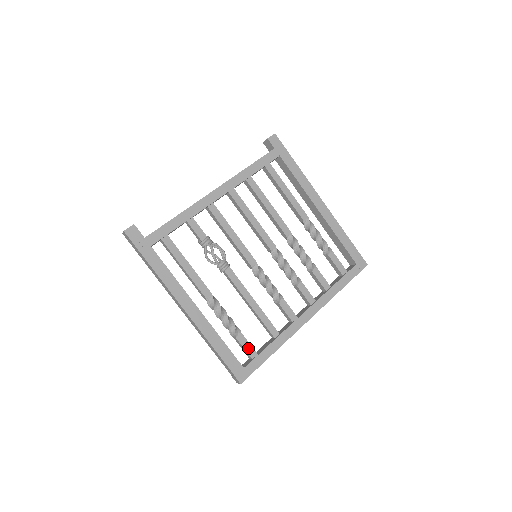
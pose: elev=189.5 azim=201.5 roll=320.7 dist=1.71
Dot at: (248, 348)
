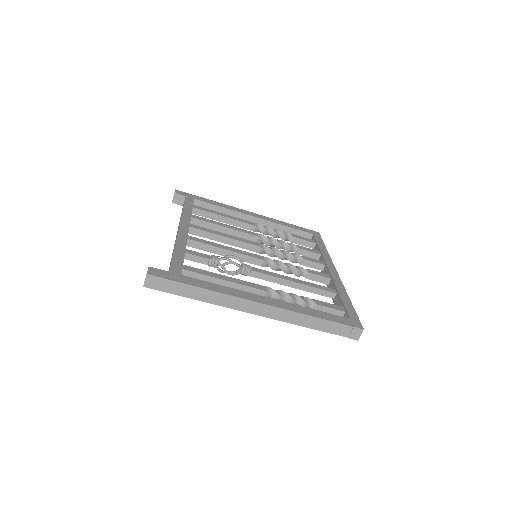
Dot at: (333, 307)
